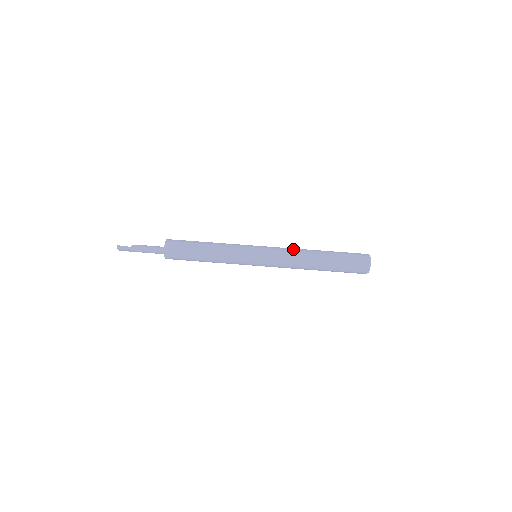
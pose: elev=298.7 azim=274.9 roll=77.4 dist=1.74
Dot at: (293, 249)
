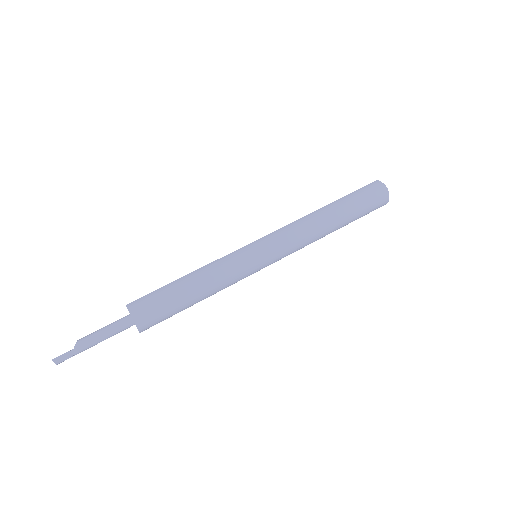
Dot at: (298, 221)
